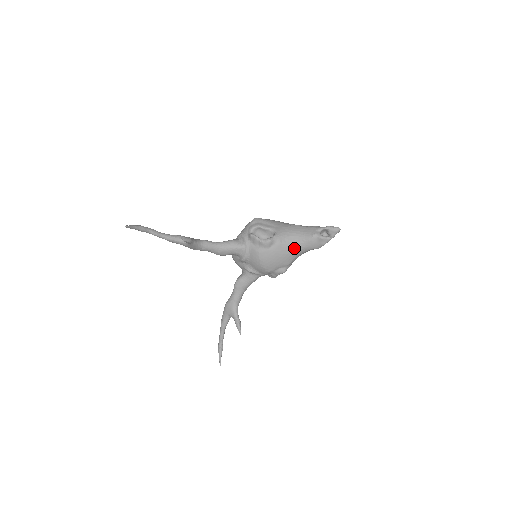
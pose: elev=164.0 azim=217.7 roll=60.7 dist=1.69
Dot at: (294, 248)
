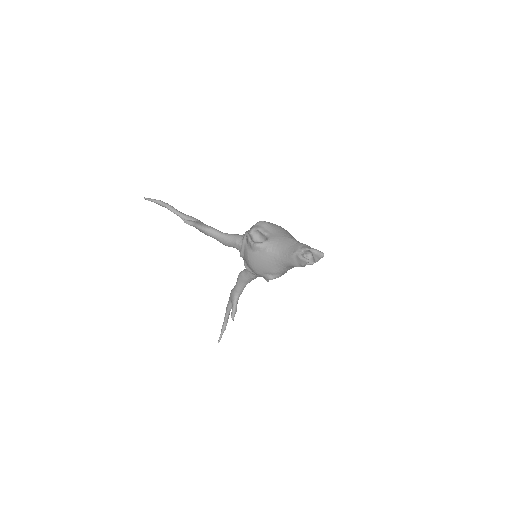
Dot at: (278, 259)
